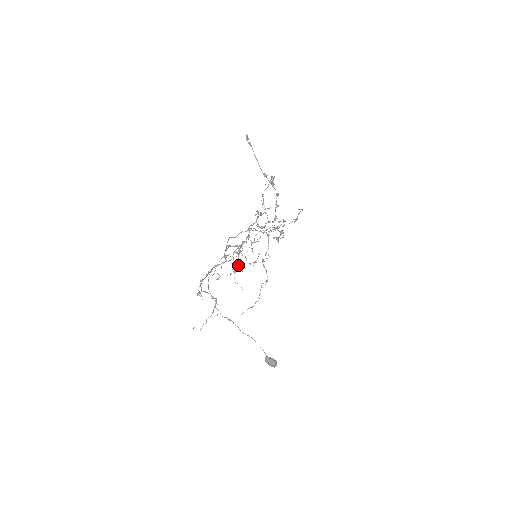
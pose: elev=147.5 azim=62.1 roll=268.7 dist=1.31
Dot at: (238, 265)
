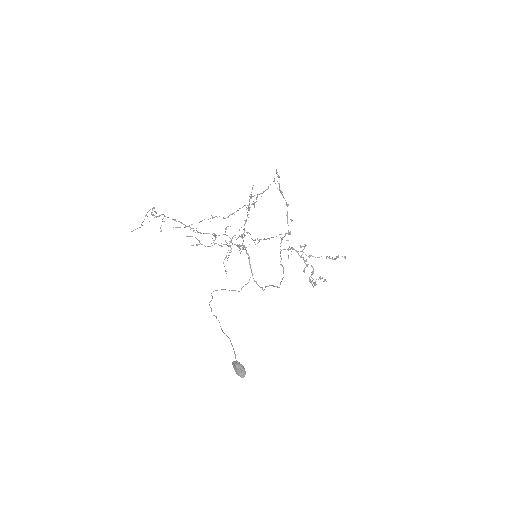
Dot at: (224, 244)
